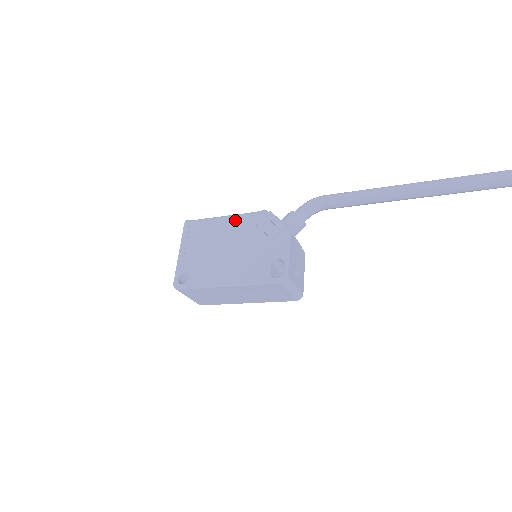
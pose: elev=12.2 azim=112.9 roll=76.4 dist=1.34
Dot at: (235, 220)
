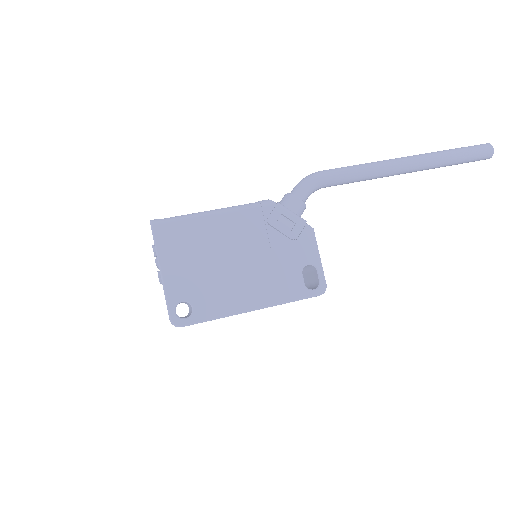
Dot at: (233, 217)
